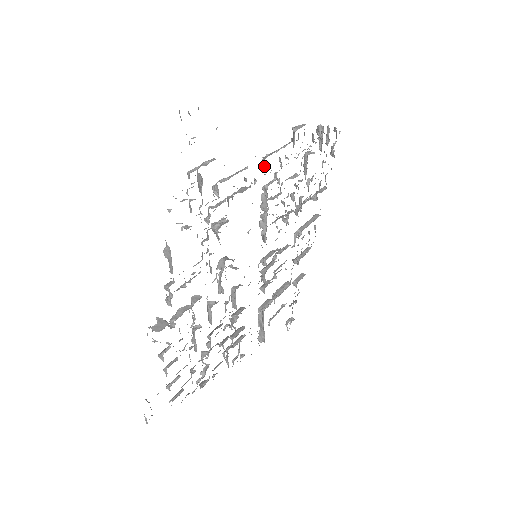
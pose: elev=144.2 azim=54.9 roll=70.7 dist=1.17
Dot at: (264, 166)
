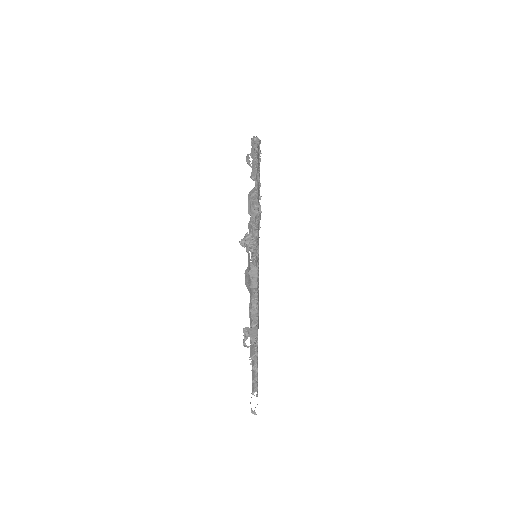
Dot at: occluded
